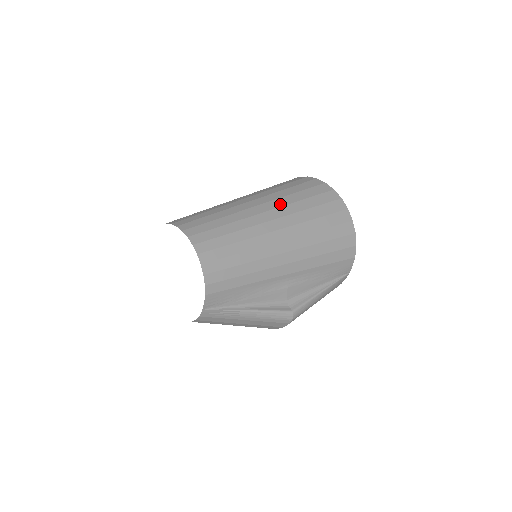
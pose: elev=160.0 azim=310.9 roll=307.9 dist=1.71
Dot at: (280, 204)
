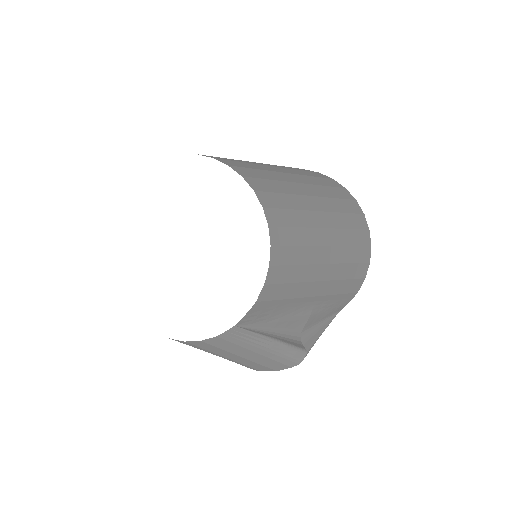
Dot at: (325, 193)
